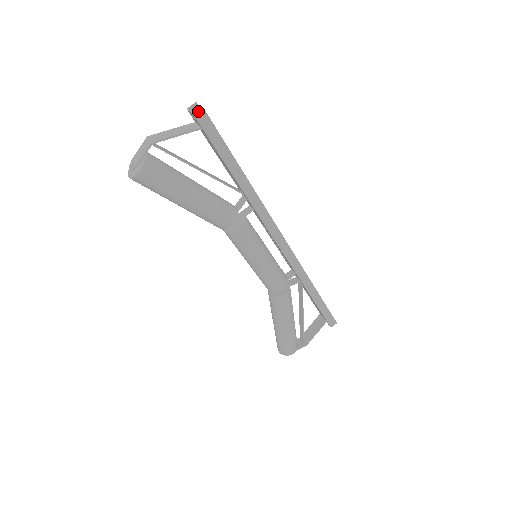
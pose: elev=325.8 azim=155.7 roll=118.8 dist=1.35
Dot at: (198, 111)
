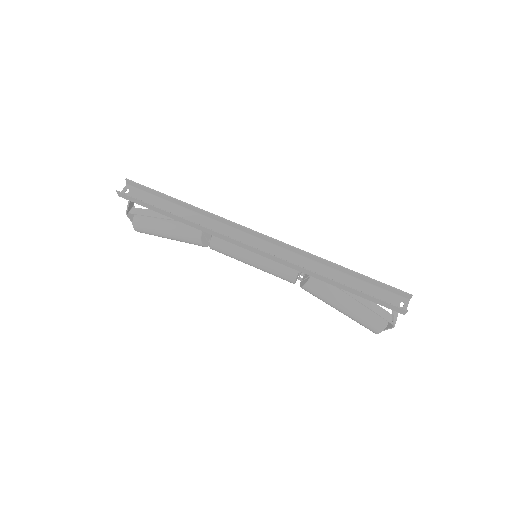
Dot at: (117, 193)
